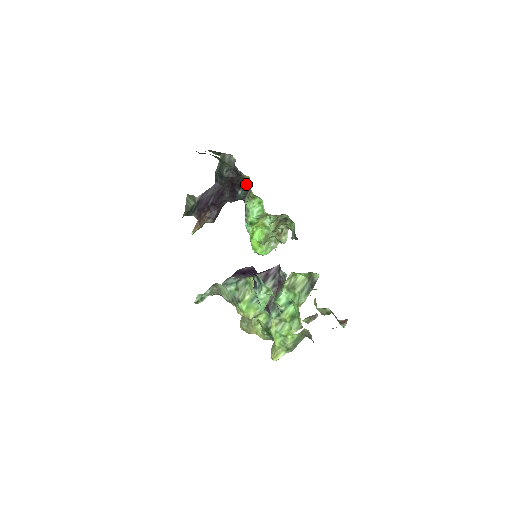
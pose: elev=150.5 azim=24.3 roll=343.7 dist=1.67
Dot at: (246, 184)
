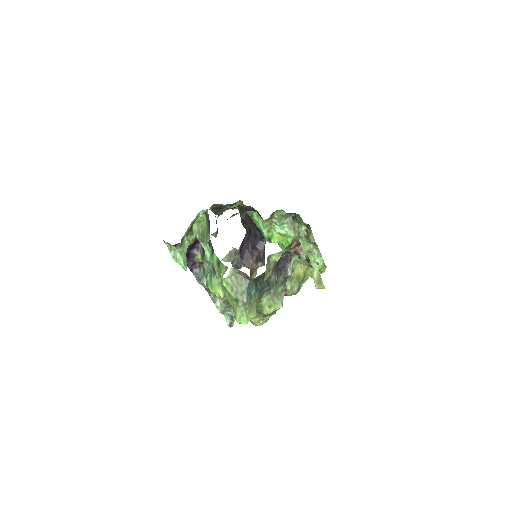
Dot at: (258, 213)
